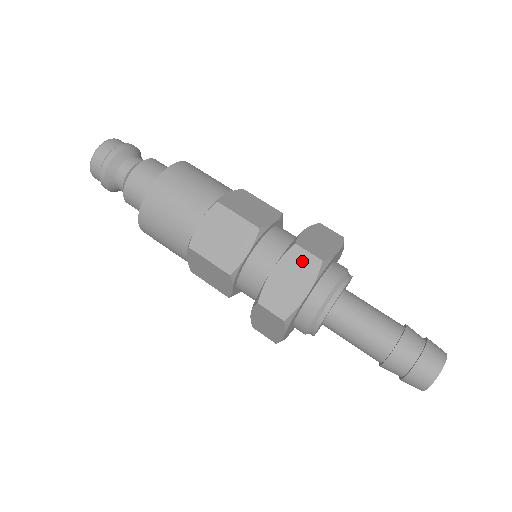
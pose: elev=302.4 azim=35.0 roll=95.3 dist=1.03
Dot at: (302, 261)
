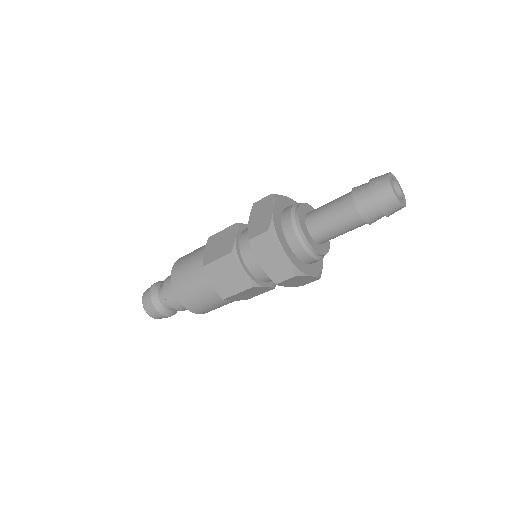
Dot at: (262, 243)
